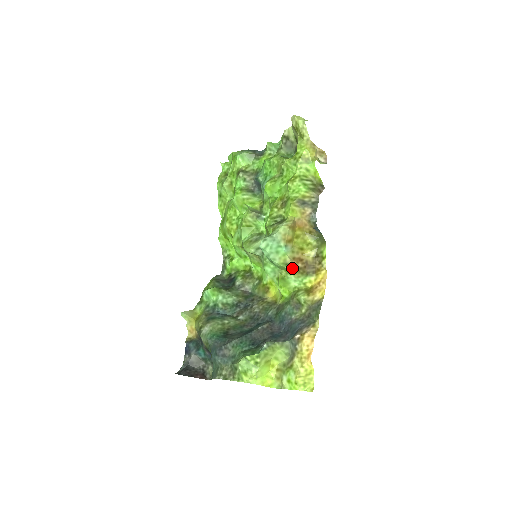
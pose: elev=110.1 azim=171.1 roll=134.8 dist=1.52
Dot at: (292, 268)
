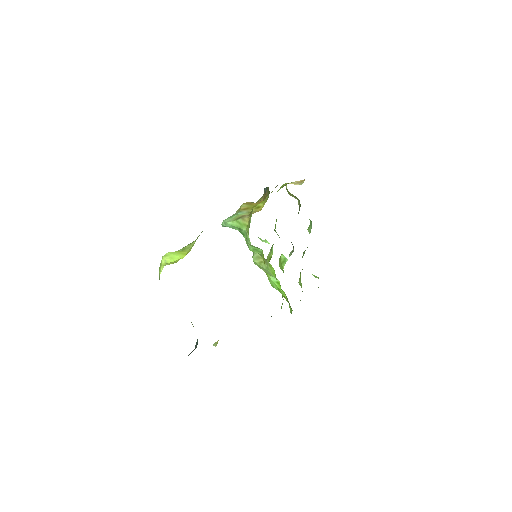
Dot at: (245, 217)
